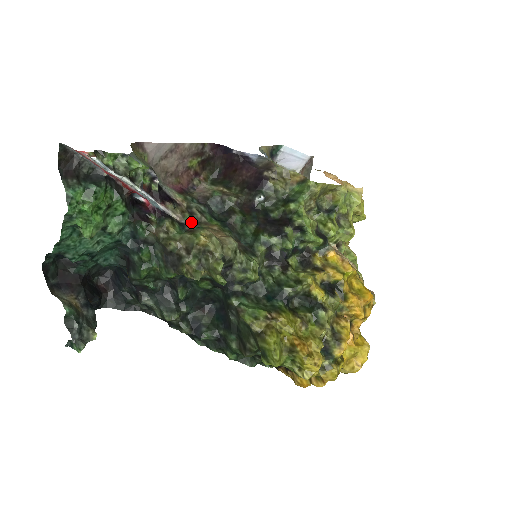
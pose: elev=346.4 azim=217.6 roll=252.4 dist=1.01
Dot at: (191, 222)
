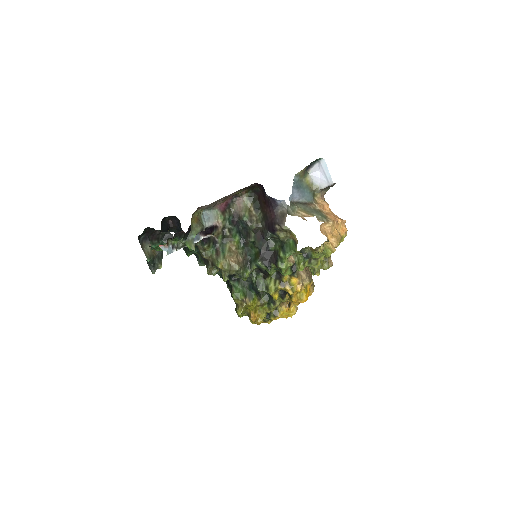
Dot at: (222, 239)
